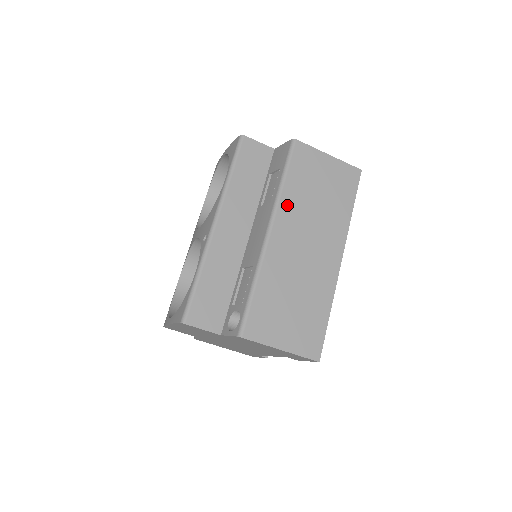
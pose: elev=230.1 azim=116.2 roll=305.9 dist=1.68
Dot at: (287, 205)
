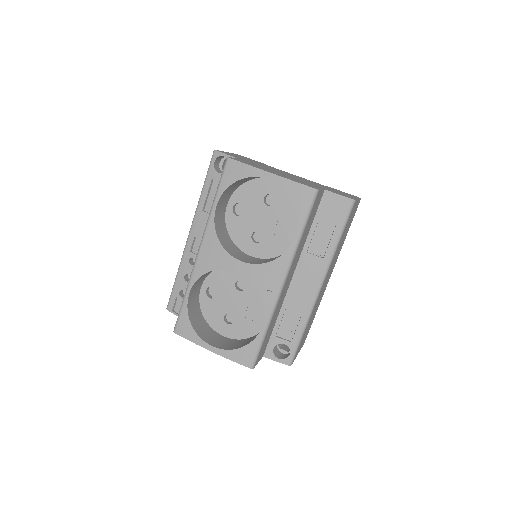
Dot at: occluded
